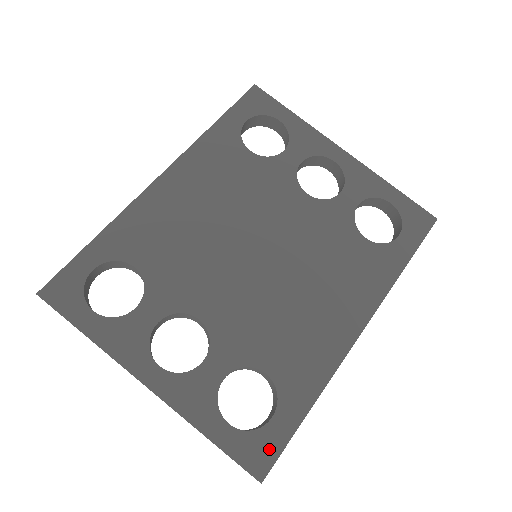
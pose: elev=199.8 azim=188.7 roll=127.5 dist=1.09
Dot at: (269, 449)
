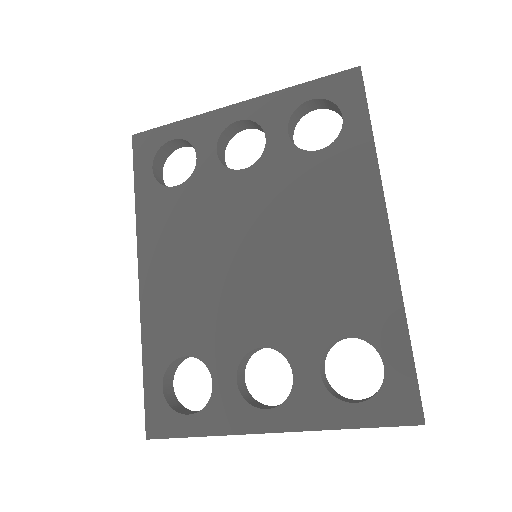
Dot at: (405, 393)
